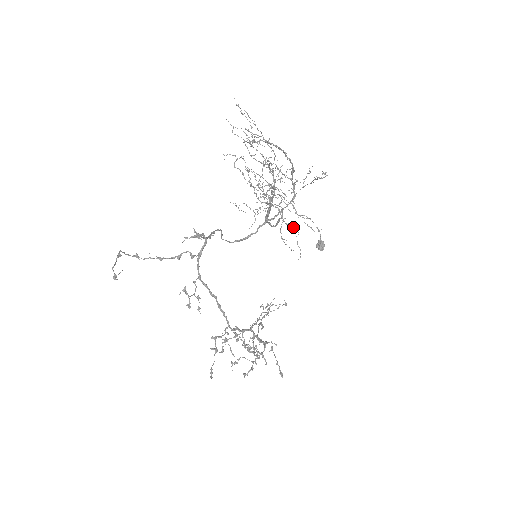
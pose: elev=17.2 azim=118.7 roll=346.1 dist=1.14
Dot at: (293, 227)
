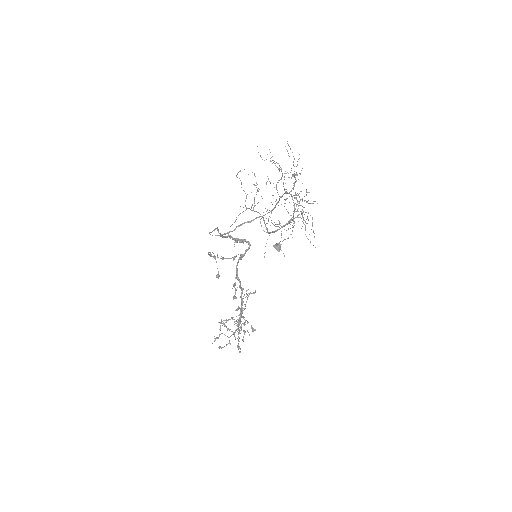
Dot at: occluded
